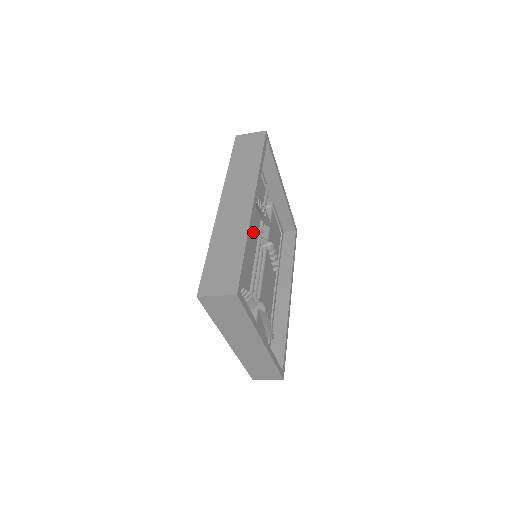
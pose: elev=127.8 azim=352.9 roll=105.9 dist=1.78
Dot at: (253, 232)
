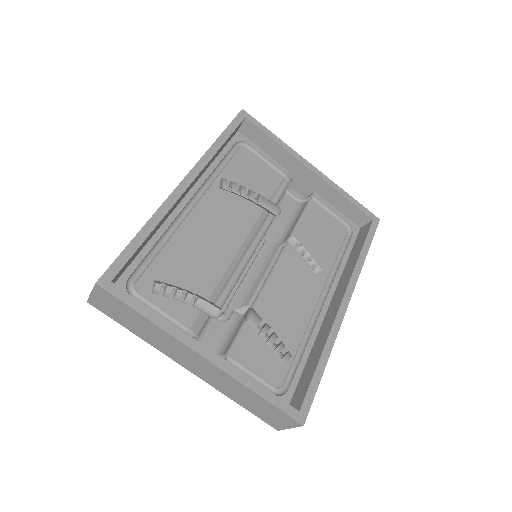
Dot at: (233, 225)
